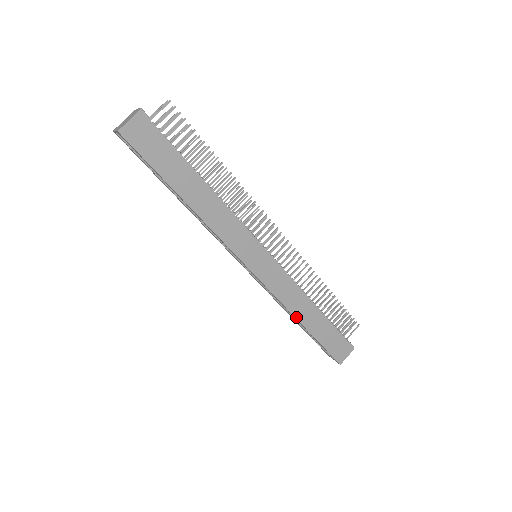
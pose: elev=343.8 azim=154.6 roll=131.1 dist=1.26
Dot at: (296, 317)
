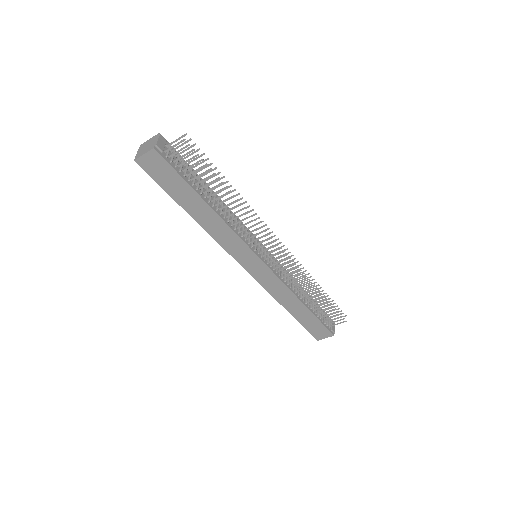
Dot at: (282, 304)
